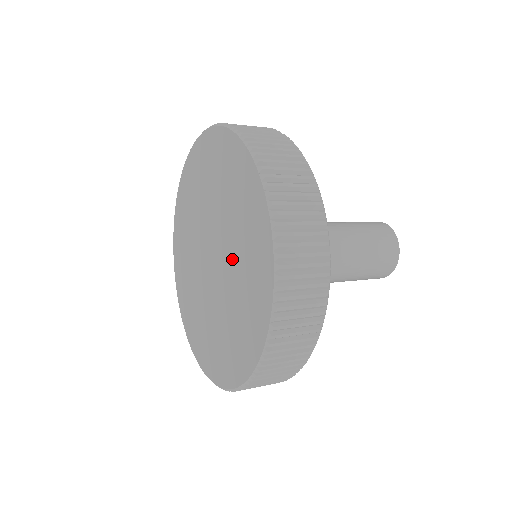
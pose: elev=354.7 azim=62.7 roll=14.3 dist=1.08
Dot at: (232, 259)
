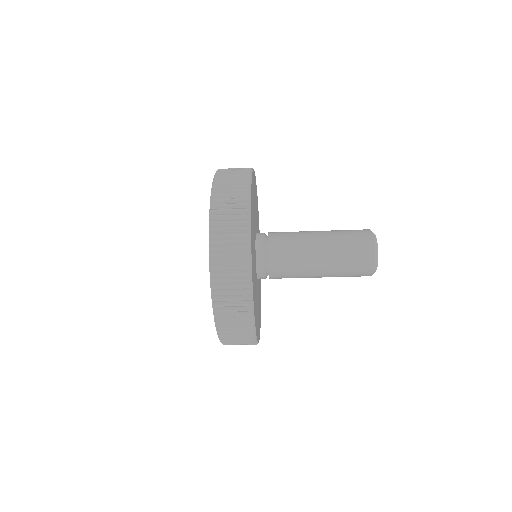
Dot at: occluded
